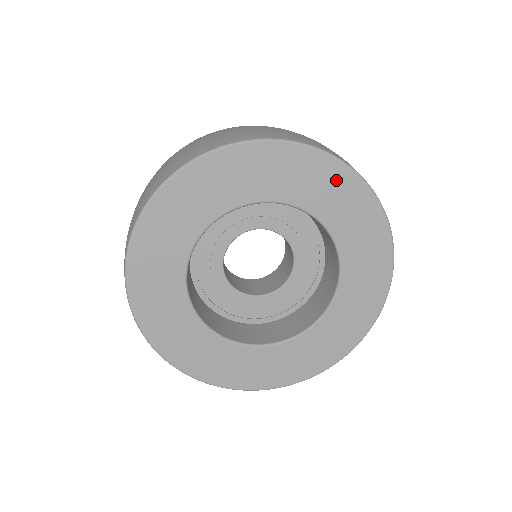
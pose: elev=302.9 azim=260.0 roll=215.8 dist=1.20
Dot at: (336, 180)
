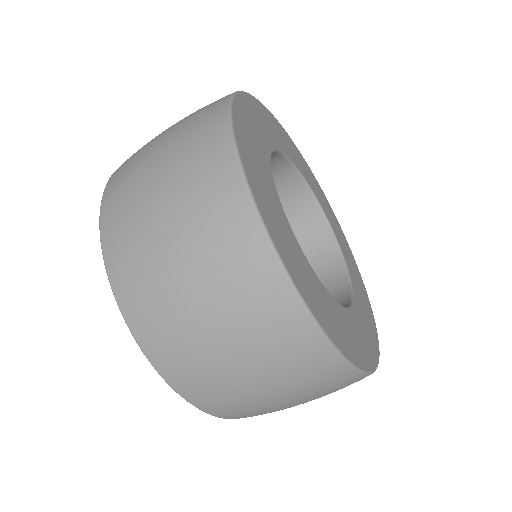
Dot at: (303, 162)
